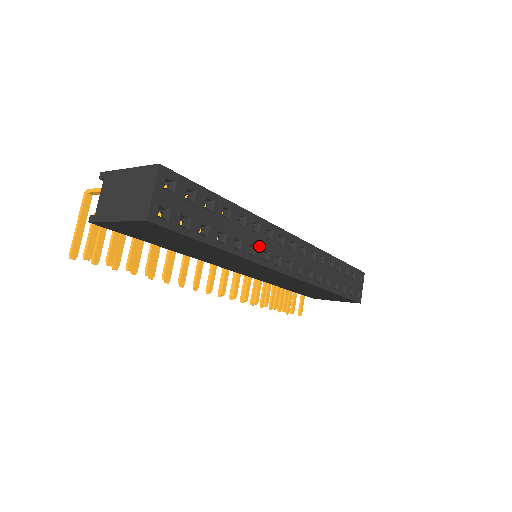
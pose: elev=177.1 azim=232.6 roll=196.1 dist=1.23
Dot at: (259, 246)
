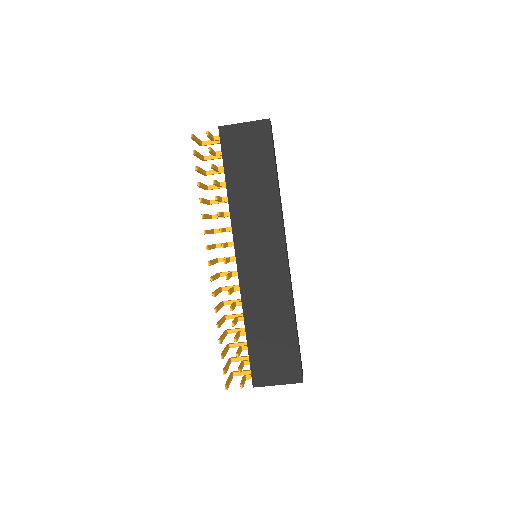
Dot at: occluded
